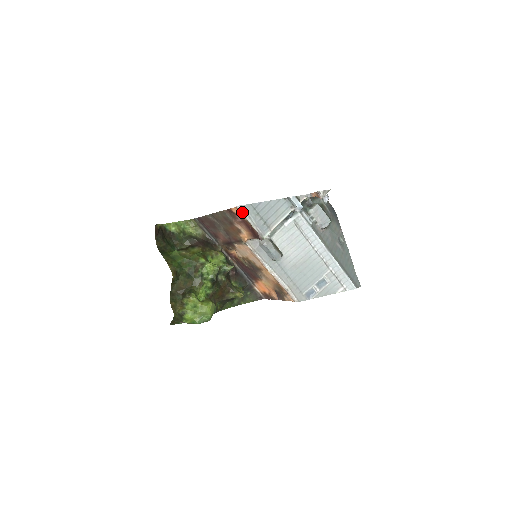
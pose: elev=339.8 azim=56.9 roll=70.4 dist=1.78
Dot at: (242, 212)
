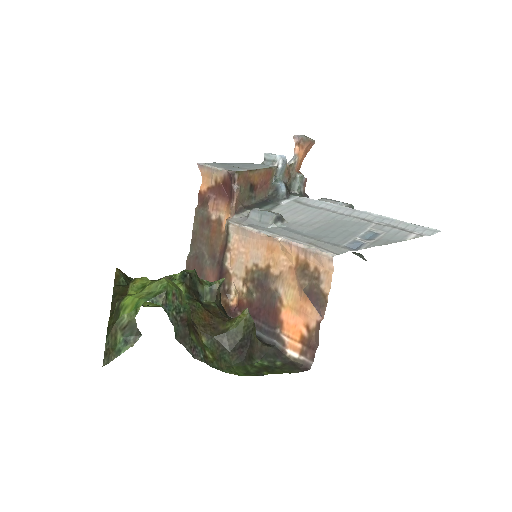
Dot at: (205, 165)
